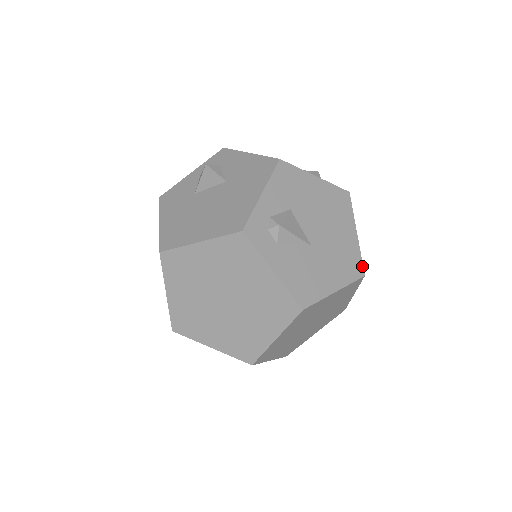
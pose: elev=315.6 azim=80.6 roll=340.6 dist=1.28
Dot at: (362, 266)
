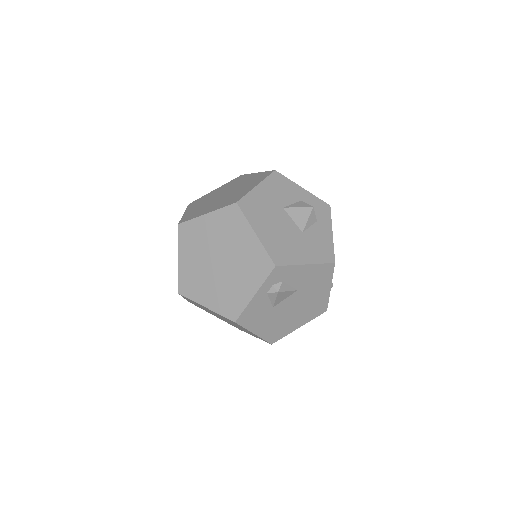
Dot at: occluded
